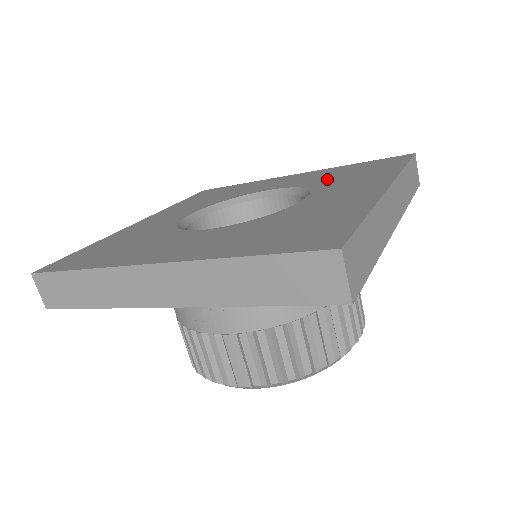
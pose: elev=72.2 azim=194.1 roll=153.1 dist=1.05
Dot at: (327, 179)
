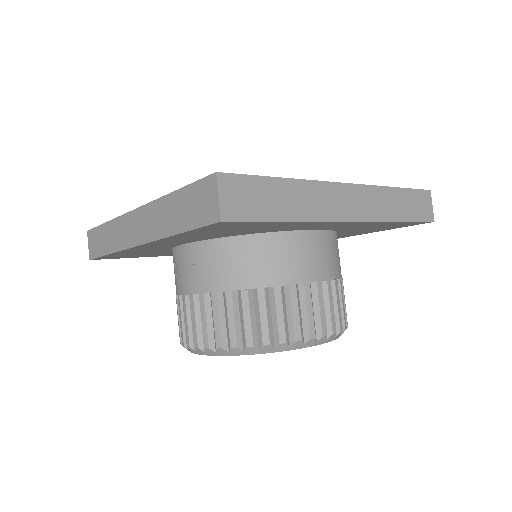
Dot at: occluded
